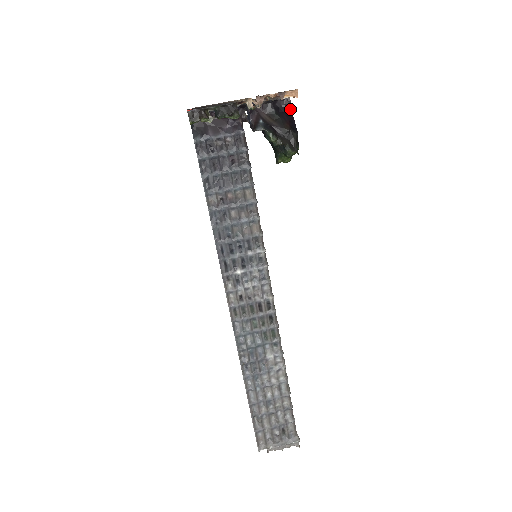
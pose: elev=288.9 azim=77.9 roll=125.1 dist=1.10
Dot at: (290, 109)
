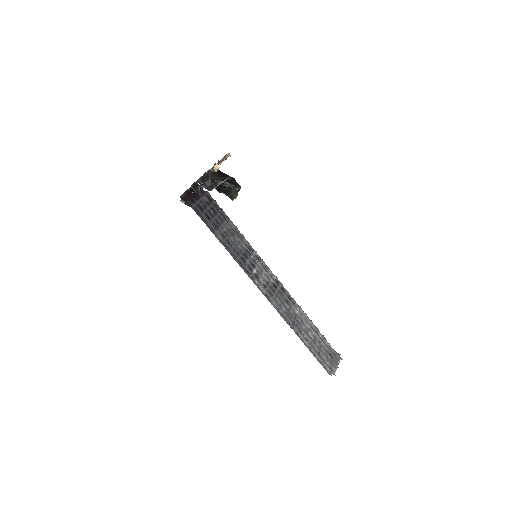
Dot at: (220, 171)
